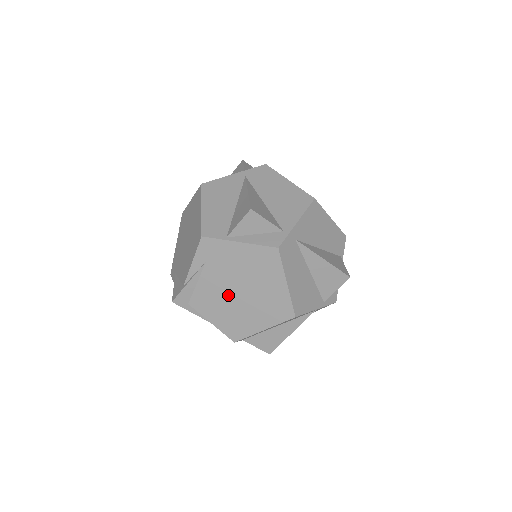
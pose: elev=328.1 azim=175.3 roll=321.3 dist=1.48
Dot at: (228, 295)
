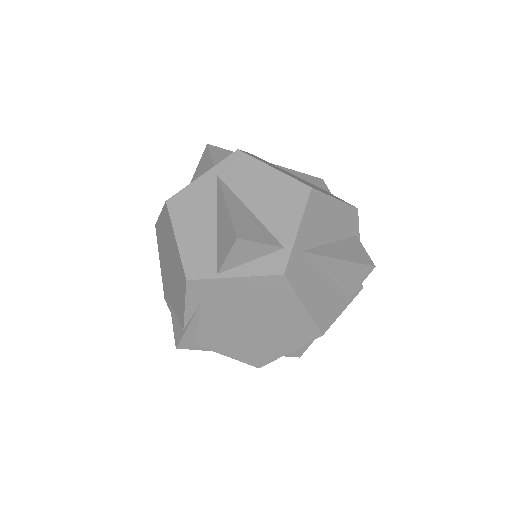
Dot at: (238, 329)
